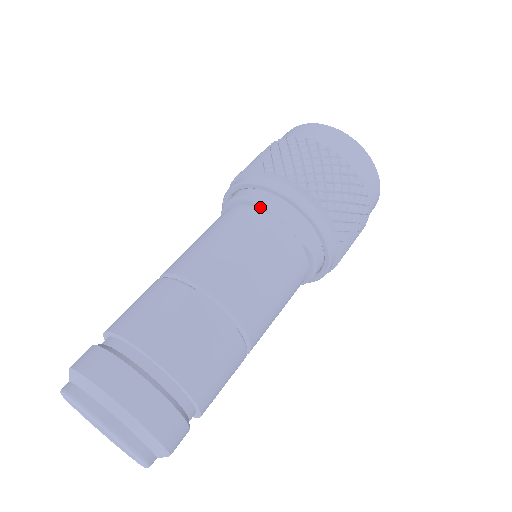
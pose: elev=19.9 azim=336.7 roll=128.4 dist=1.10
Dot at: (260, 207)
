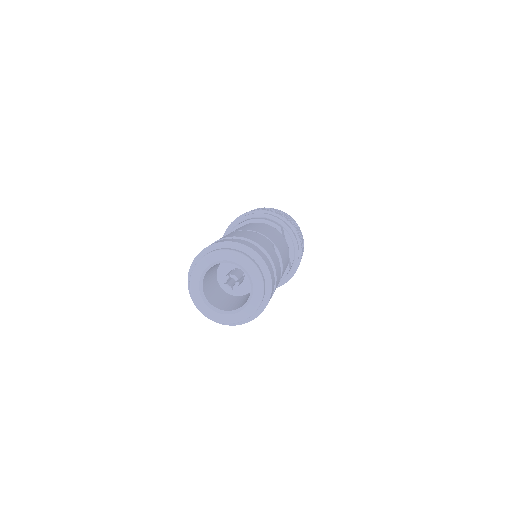
Dot at: (279, 231)
